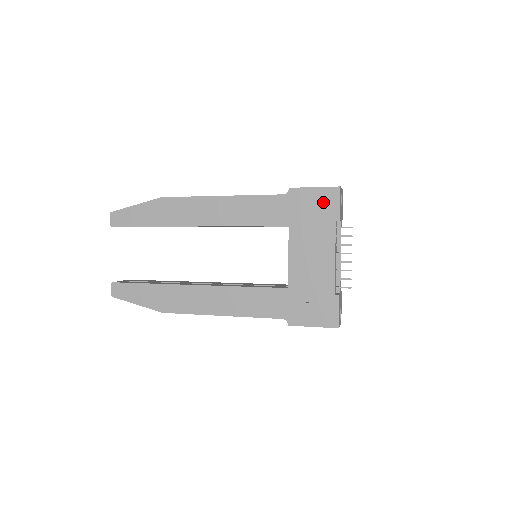
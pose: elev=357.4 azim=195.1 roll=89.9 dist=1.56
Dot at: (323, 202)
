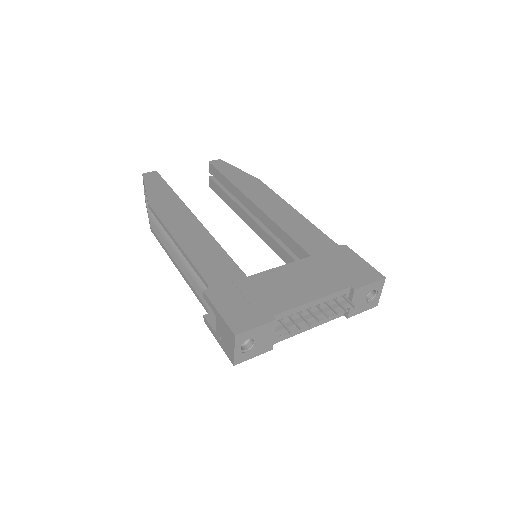
Dot at: (359, 271)
